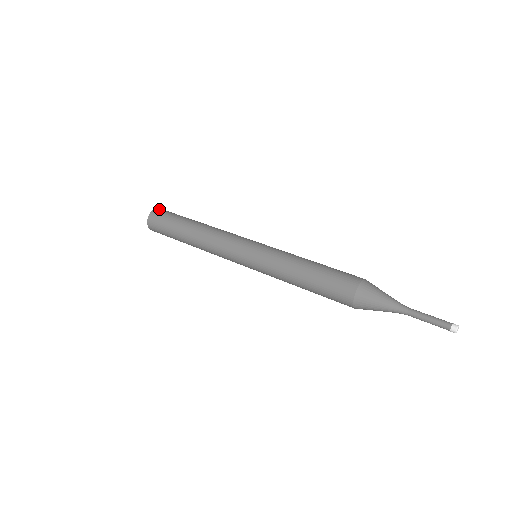
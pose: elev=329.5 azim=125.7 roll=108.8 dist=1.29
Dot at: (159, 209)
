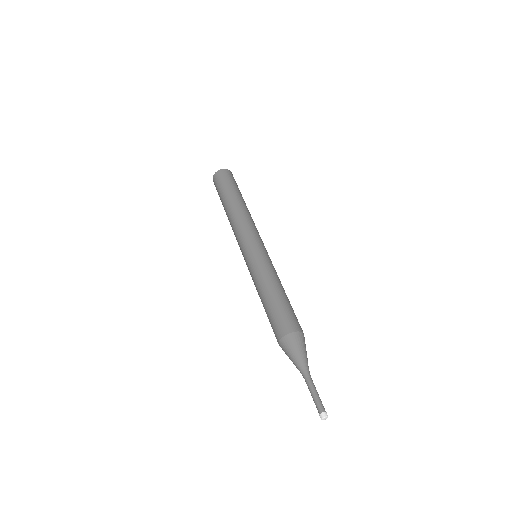
Dot at: (219, 173)
